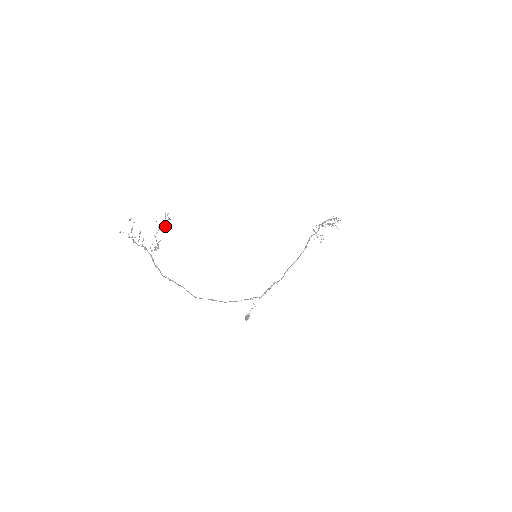
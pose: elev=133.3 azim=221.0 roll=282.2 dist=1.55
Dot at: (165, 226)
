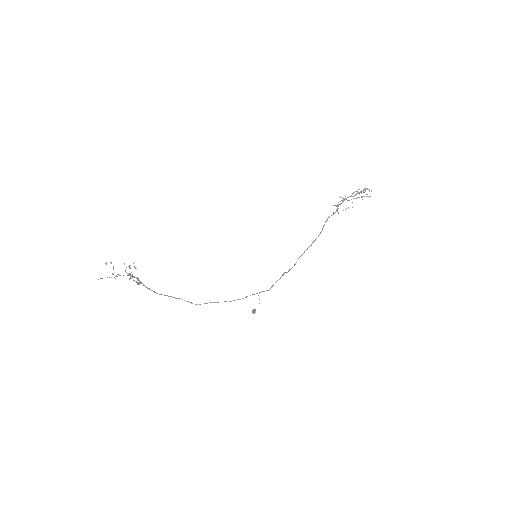
Dot at: (133, 276)
